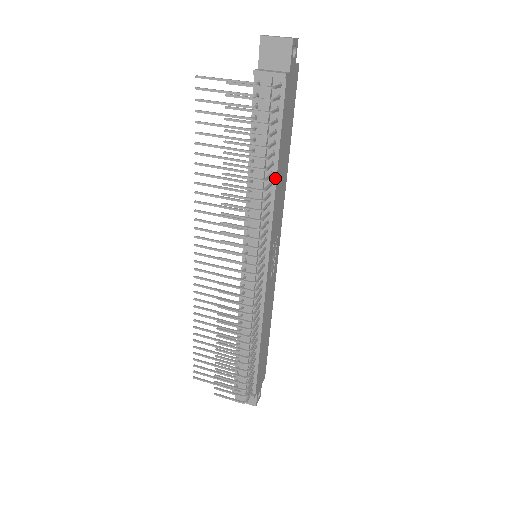
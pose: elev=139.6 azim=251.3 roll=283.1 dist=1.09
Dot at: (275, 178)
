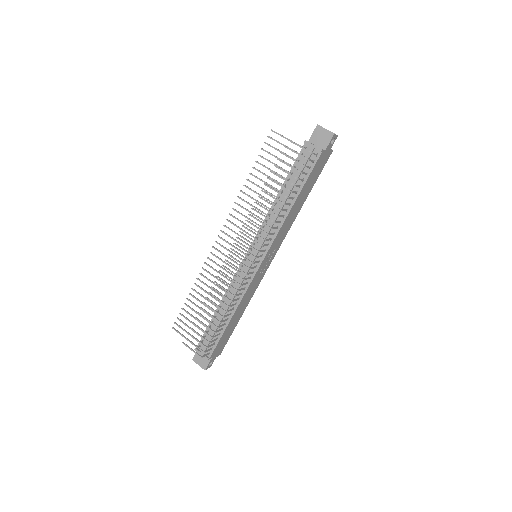
Dot at: (291, 208)
